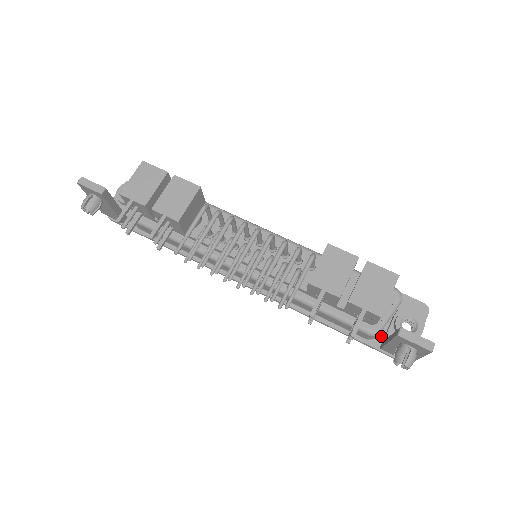
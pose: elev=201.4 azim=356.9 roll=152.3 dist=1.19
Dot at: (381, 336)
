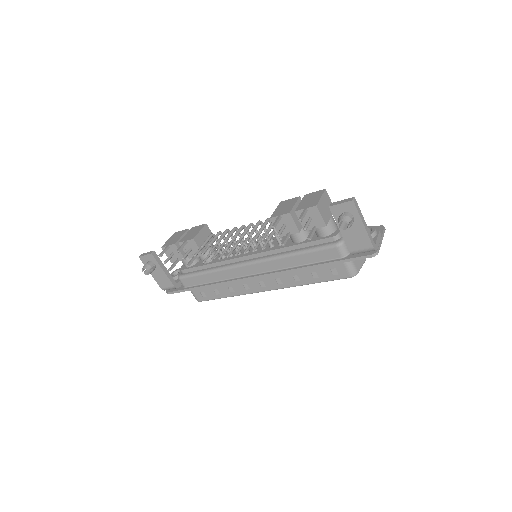
Dot at: occluded
